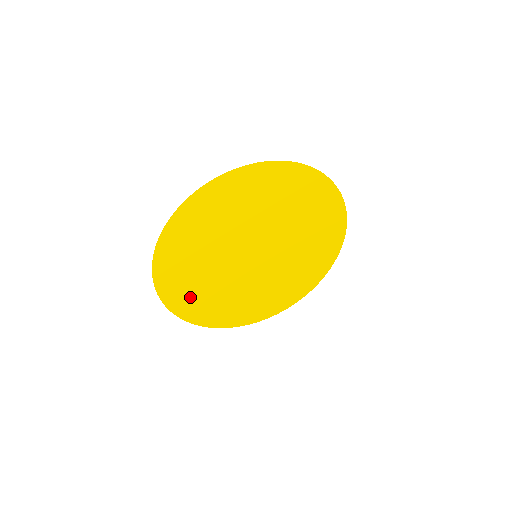
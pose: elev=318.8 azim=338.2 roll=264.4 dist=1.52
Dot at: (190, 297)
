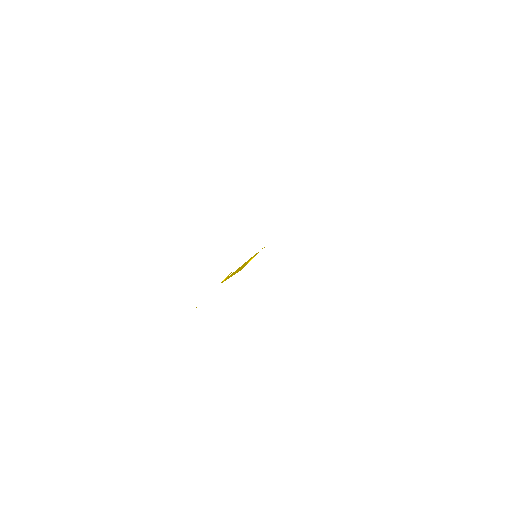
Dot at: occluded
